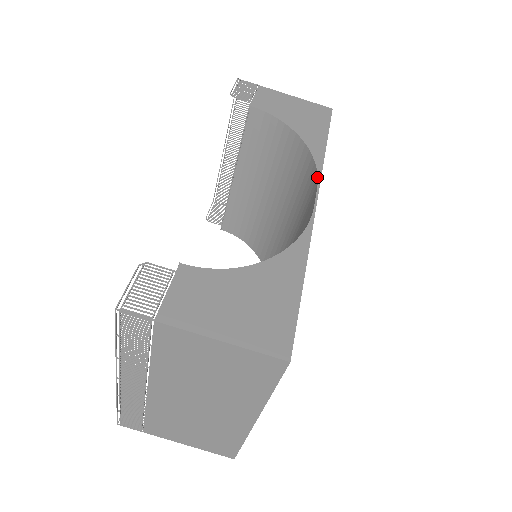
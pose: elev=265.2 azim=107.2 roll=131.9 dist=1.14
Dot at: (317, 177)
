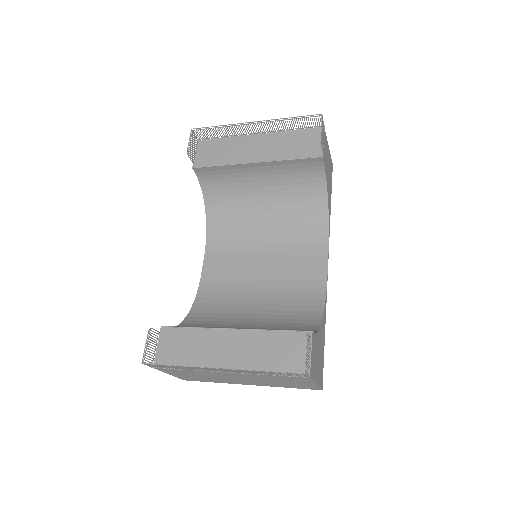
Dot at: (328, 244)
